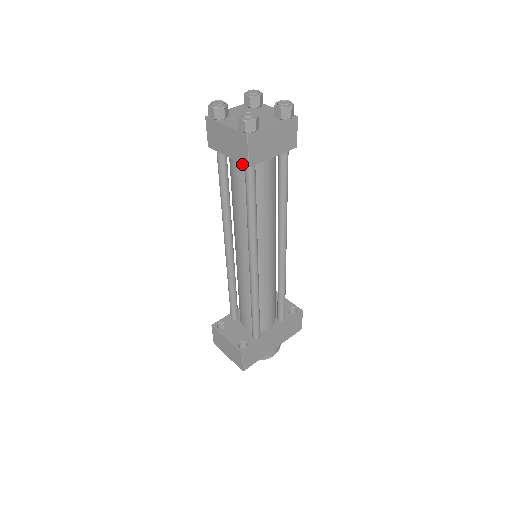
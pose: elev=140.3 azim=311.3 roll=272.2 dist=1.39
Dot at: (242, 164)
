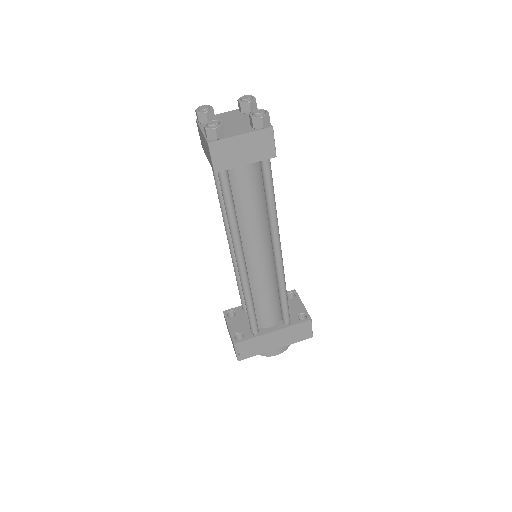
Dot at: (212, 169)
